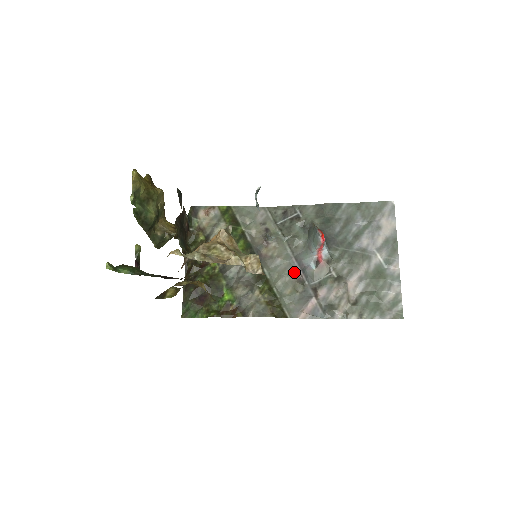
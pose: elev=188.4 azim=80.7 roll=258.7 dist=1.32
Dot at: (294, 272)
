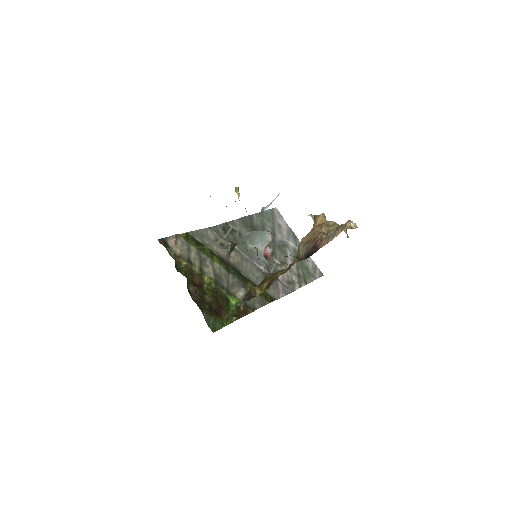
Dot at: (257, 268)
